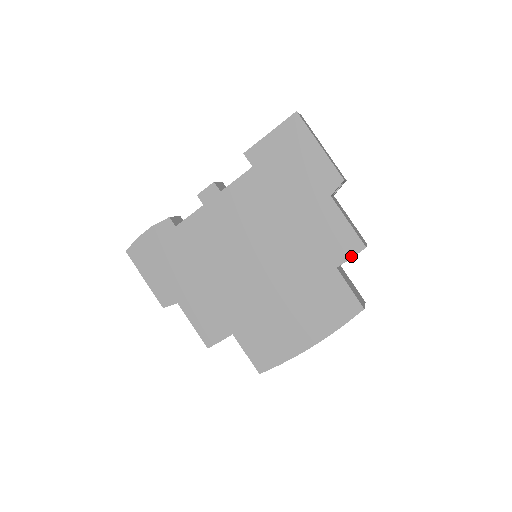
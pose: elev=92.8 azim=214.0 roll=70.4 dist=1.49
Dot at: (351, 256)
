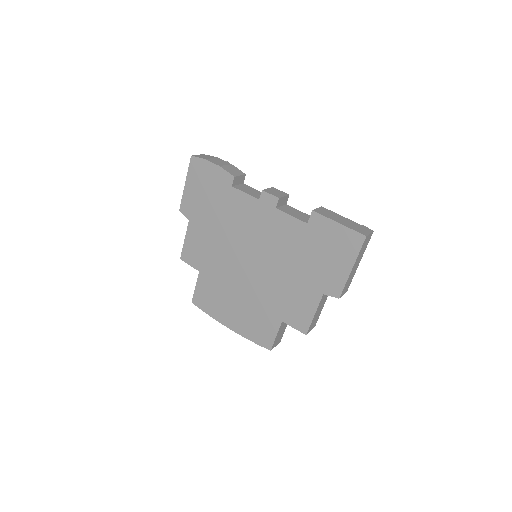
Dot at: (295, 327)
